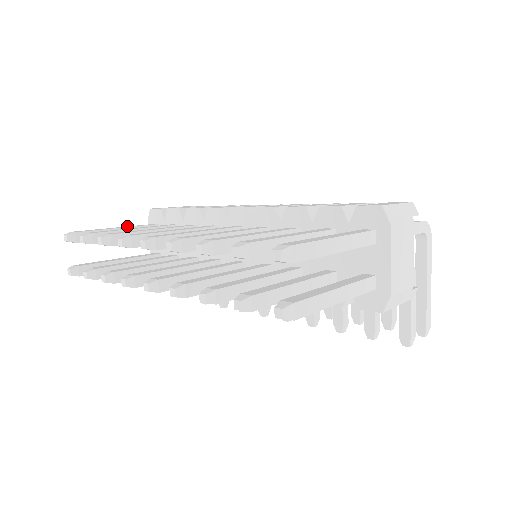
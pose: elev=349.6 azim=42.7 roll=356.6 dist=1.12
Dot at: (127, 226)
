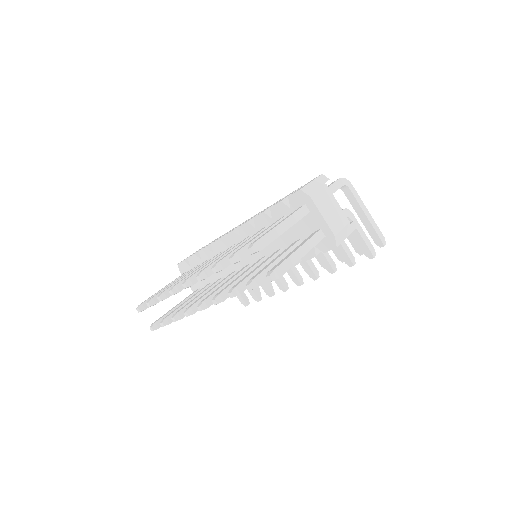
Dot at: (169, 283)
